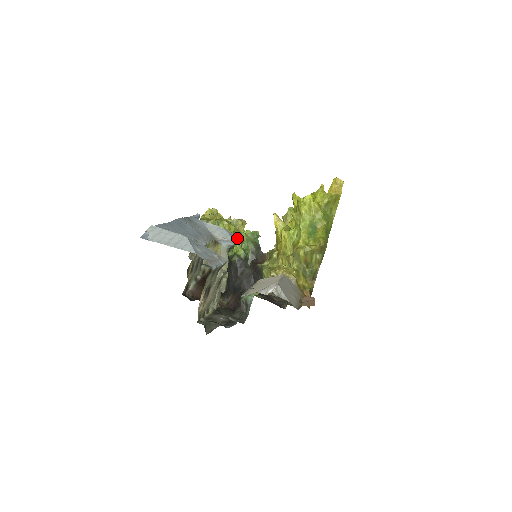
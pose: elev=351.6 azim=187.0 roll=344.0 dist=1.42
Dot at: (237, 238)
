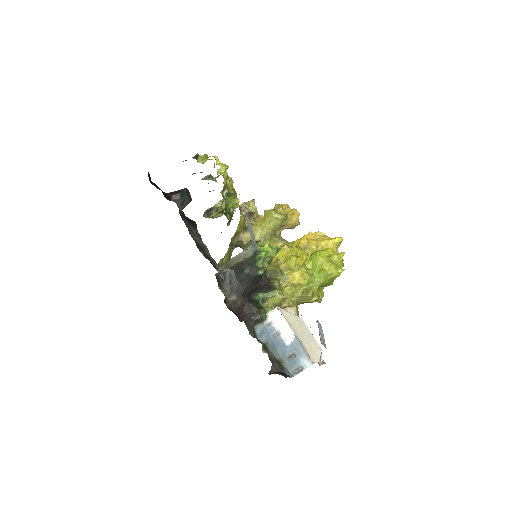
Dot at: (269, 252)
